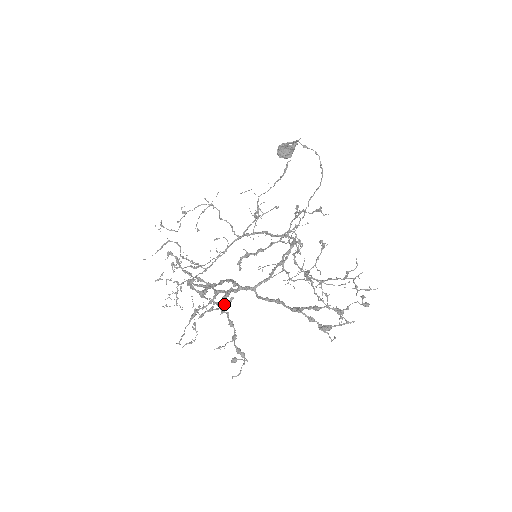
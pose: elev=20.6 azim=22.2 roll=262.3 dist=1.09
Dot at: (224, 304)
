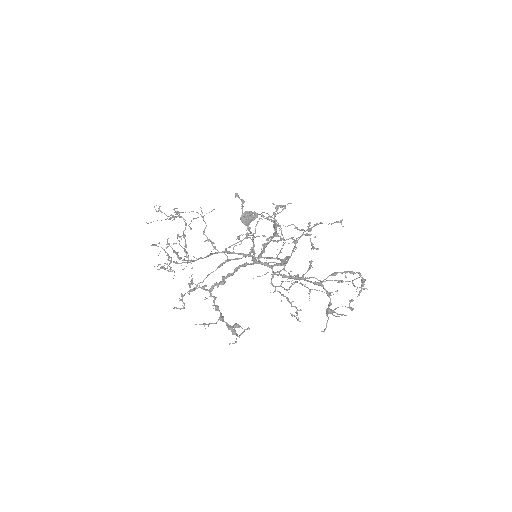
Dot at: (218, 286)
